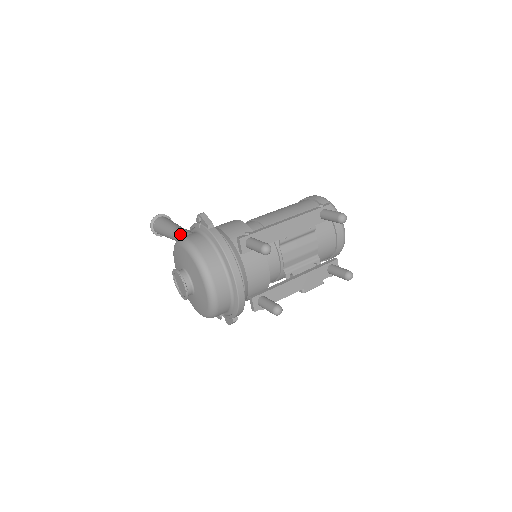
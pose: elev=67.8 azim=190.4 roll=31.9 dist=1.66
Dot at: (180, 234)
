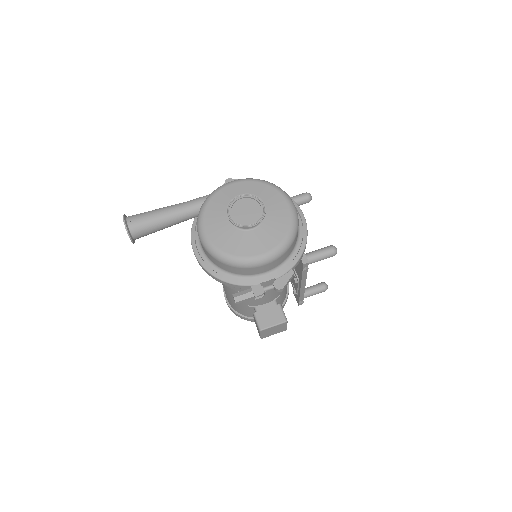
Dot at: (207, 195)
